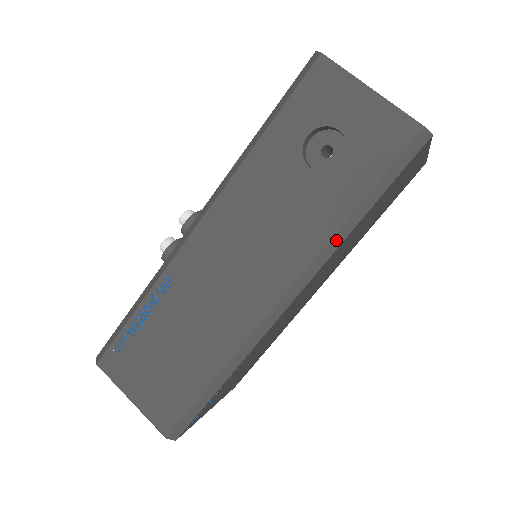
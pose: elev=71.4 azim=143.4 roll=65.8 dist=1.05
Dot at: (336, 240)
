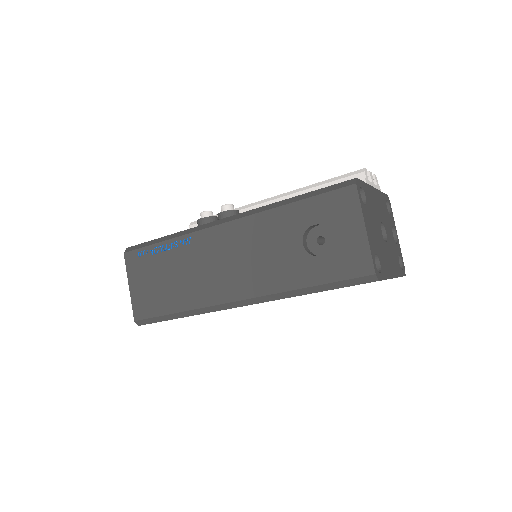
Dot at: (288, 294)
